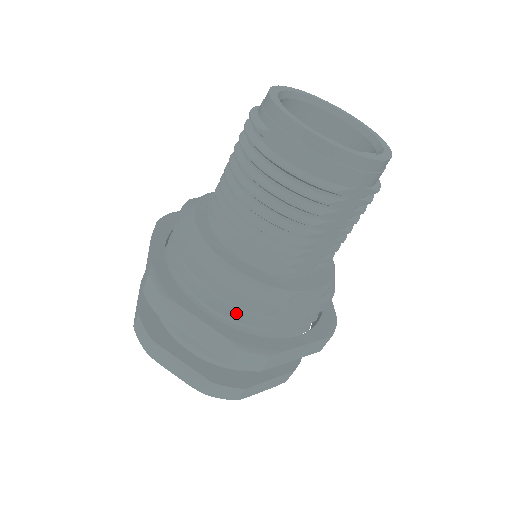
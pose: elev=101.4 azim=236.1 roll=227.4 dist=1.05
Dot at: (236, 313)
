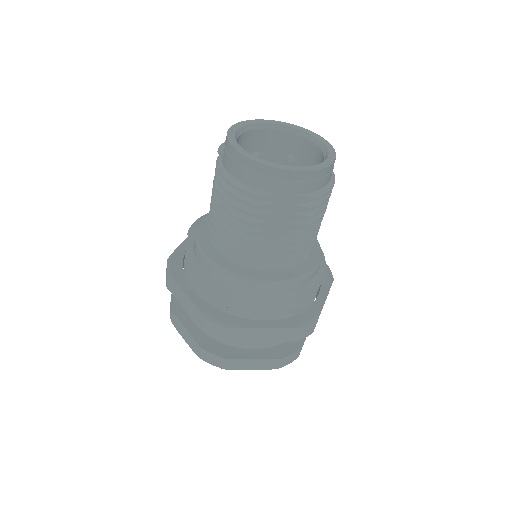
Dot at: (212, 292)
